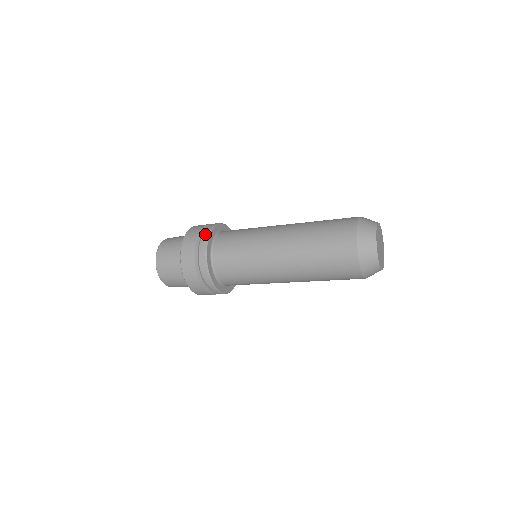
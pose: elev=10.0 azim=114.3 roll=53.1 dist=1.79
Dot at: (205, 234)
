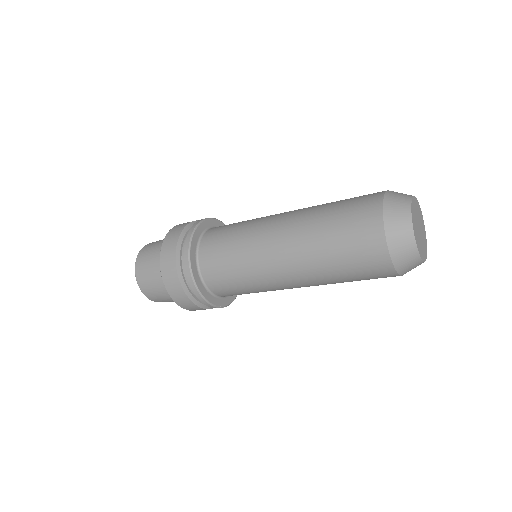
Dot at: (186, 274)
